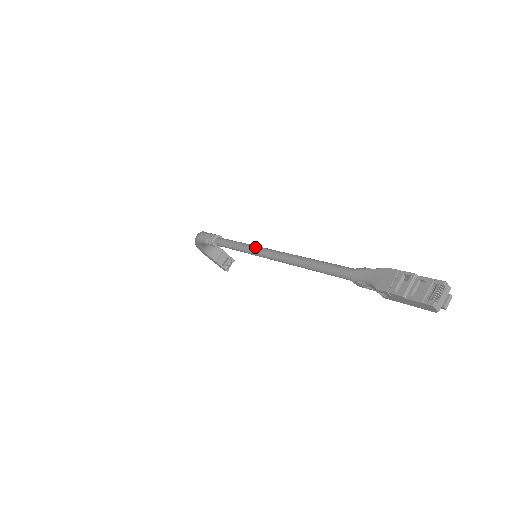
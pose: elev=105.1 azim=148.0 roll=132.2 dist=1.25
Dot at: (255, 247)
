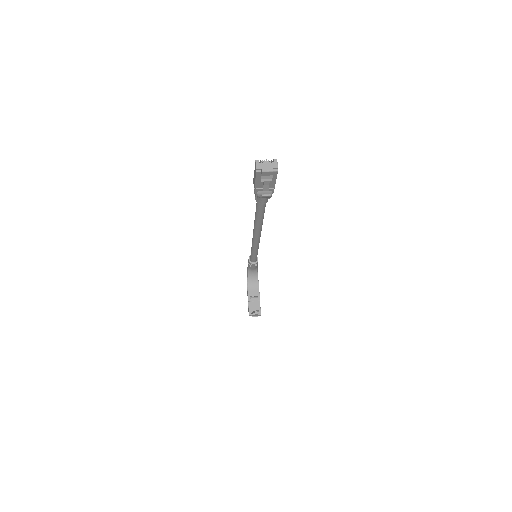
Dot at: occluded
